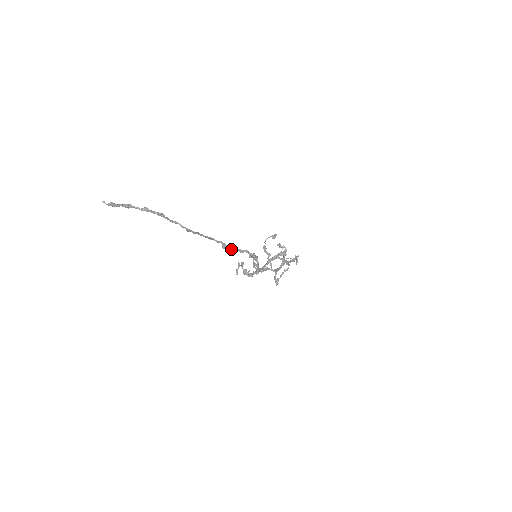
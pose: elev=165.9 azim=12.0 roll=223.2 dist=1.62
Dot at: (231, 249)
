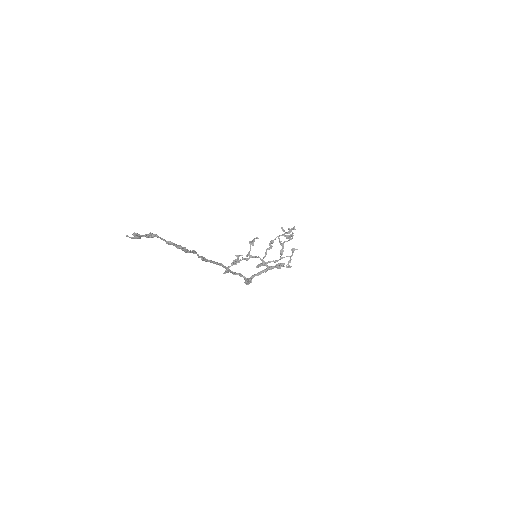
Dot at: (233, 273)
